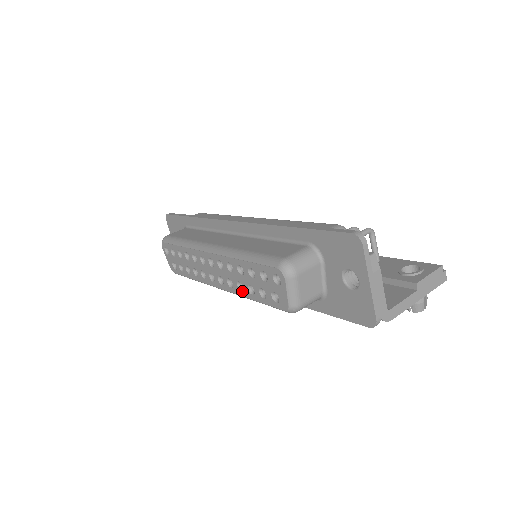
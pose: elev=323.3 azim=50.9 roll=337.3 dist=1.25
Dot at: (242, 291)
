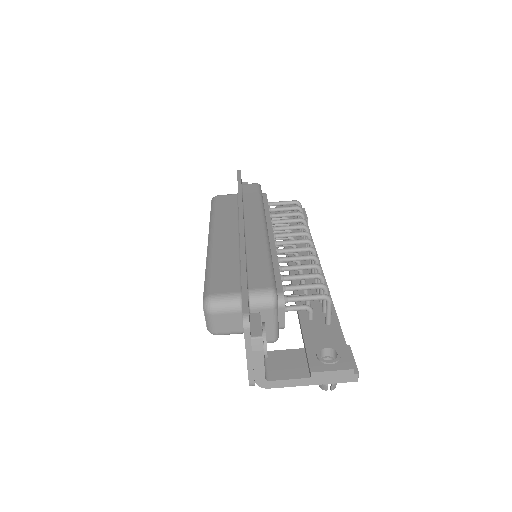
Dot at: occluded
